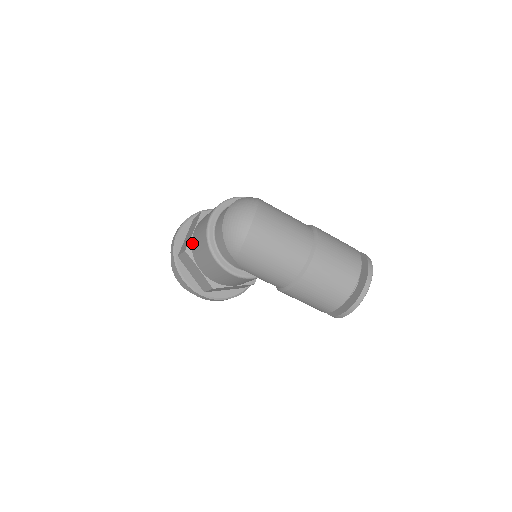
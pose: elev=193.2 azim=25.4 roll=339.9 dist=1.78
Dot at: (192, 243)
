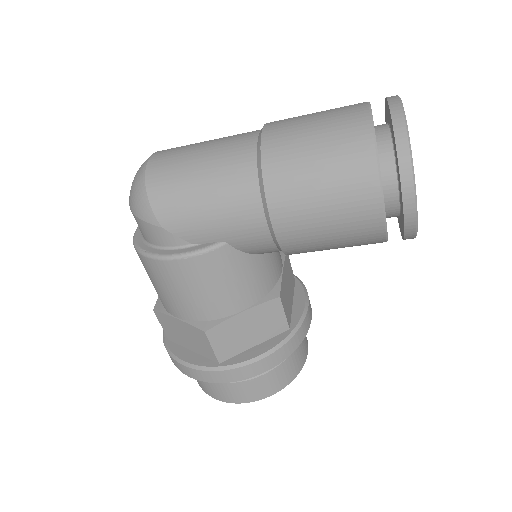
Dot at: occluded
